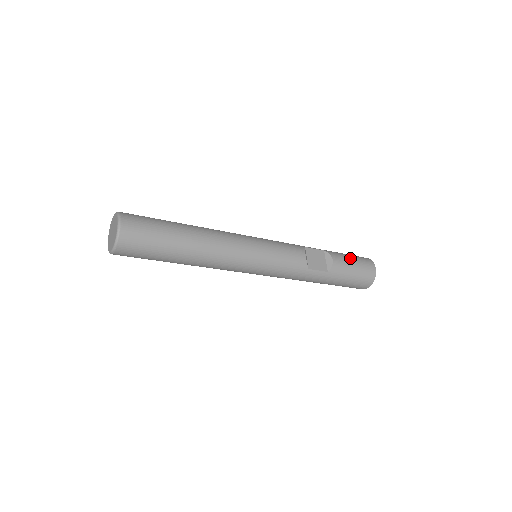
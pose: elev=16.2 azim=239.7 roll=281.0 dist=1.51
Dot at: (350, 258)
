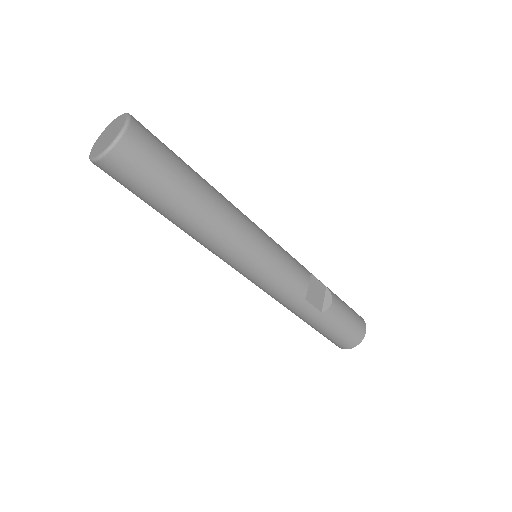
Dot at: (348, 308)
